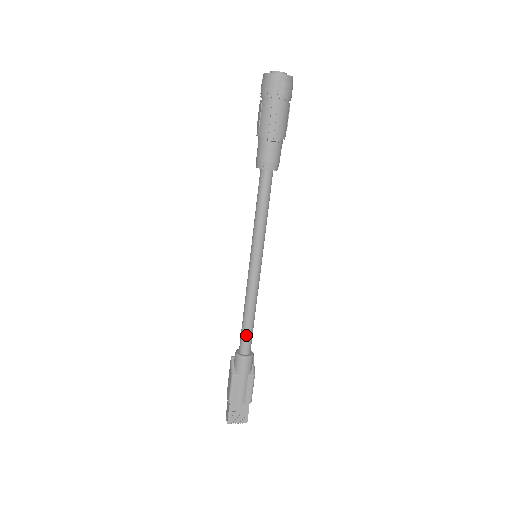
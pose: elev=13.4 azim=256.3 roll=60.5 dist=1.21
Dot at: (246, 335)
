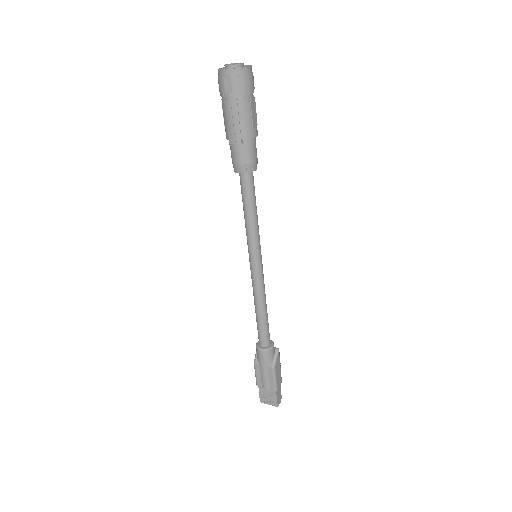
Dot at: (259, 329)
